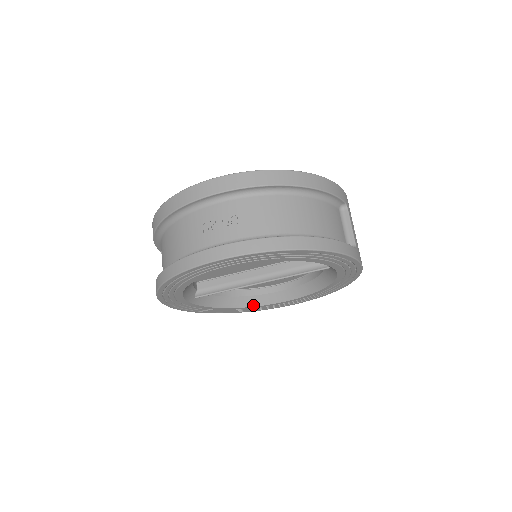
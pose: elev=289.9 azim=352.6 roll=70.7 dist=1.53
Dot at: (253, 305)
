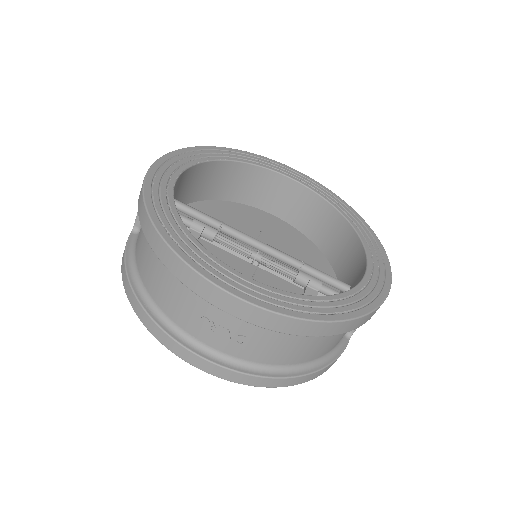
Dot at: occluded
